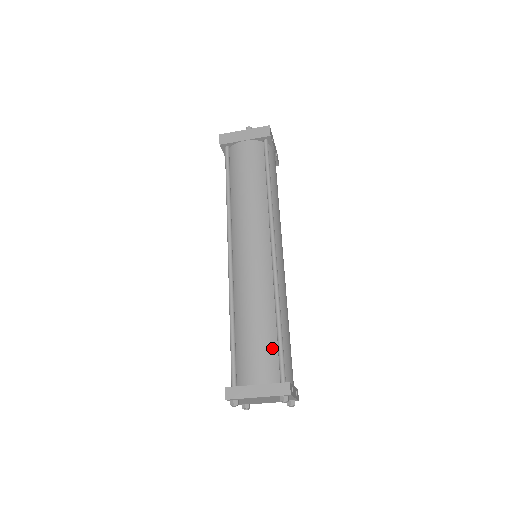
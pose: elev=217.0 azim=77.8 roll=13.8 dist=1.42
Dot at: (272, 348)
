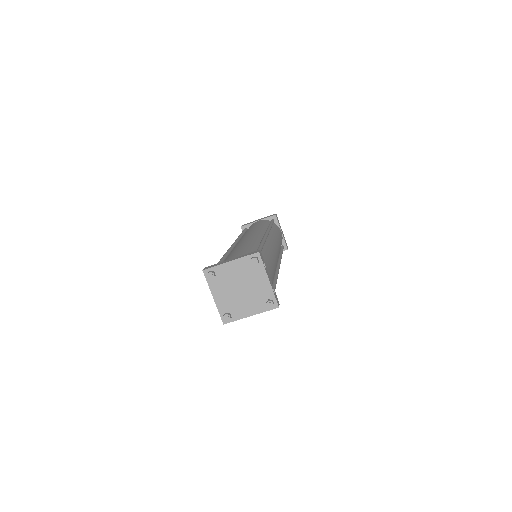
Dot at: (251, 251)
